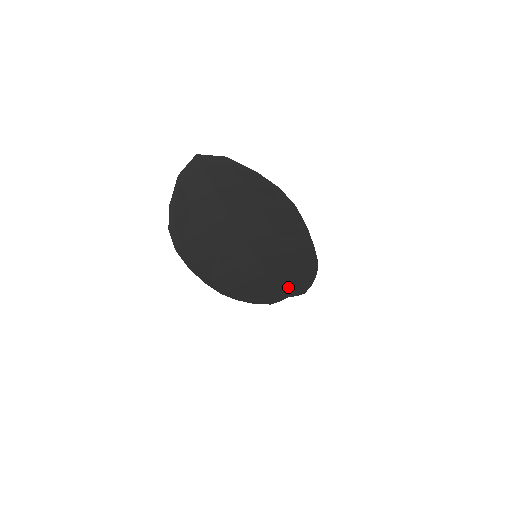
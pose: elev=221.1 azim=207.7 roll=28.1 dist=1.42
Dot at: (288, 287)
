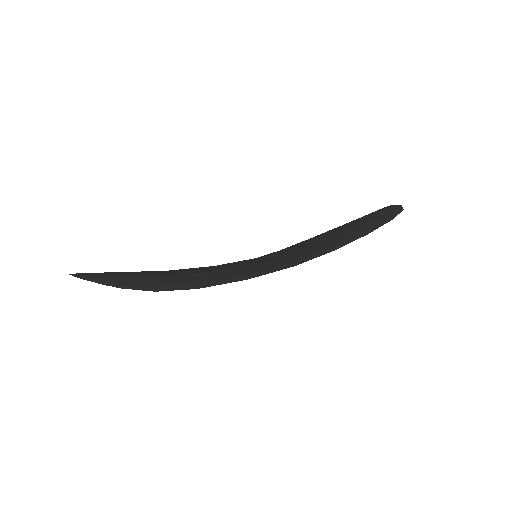
Dot at: occluded
